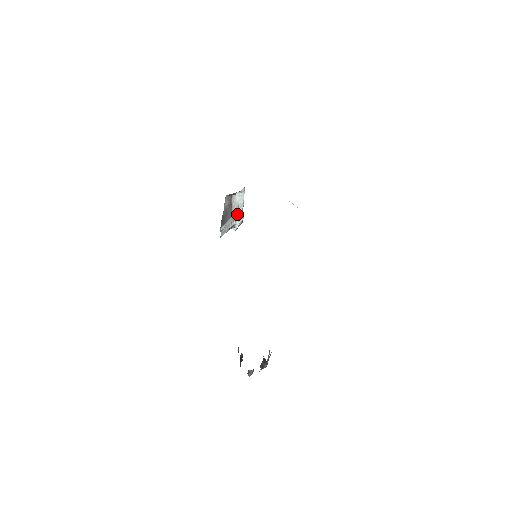
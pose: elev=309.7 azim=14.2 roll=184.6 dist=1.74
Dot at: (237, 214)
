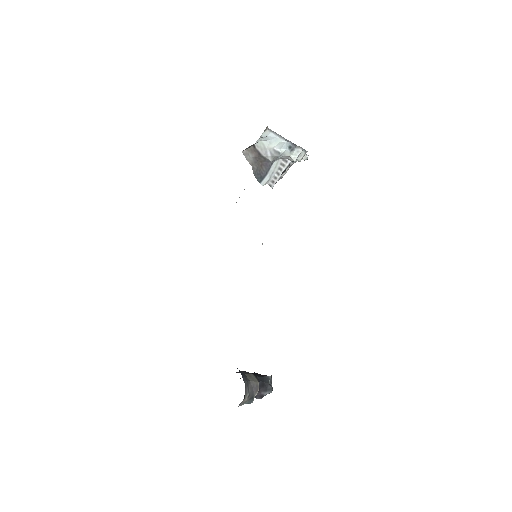
Dot at: (282, 155)
